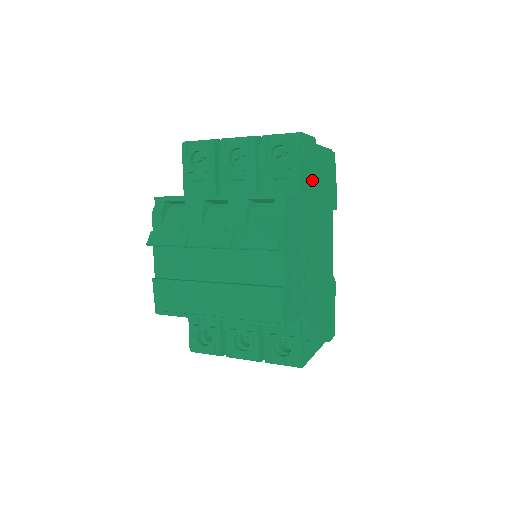
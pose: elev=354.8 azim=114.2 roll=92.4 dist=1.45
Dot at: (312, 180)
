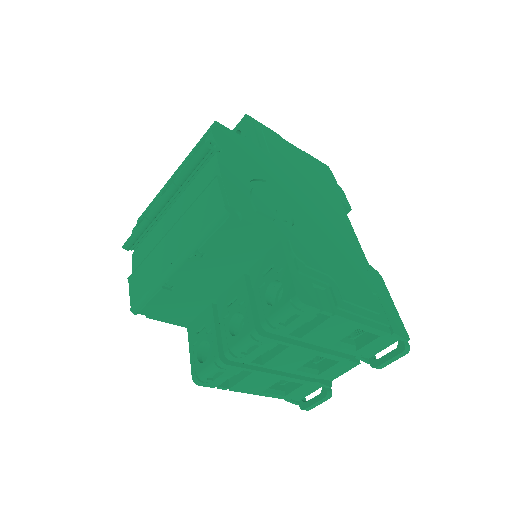
Dot at: (277, 150)
